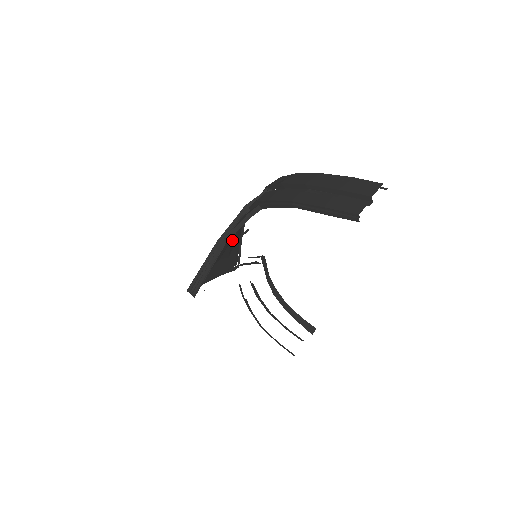
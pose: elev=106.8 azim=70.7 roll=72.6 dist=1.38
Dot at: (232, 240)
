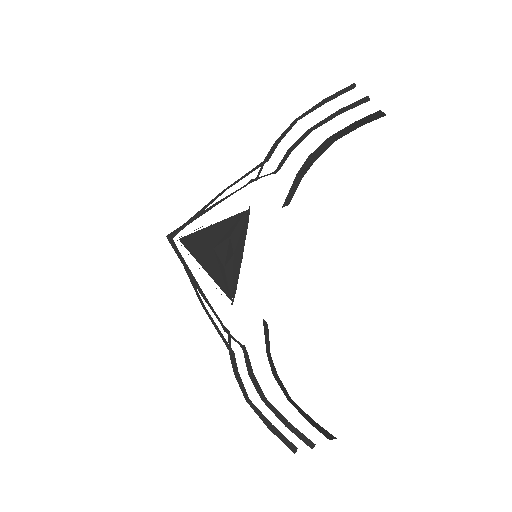
Dot at: (232, 238)
